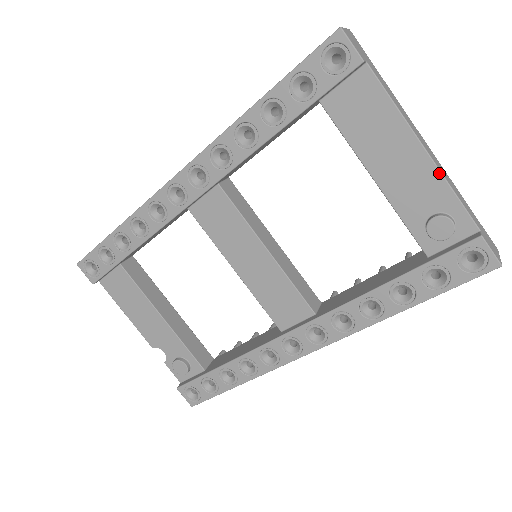
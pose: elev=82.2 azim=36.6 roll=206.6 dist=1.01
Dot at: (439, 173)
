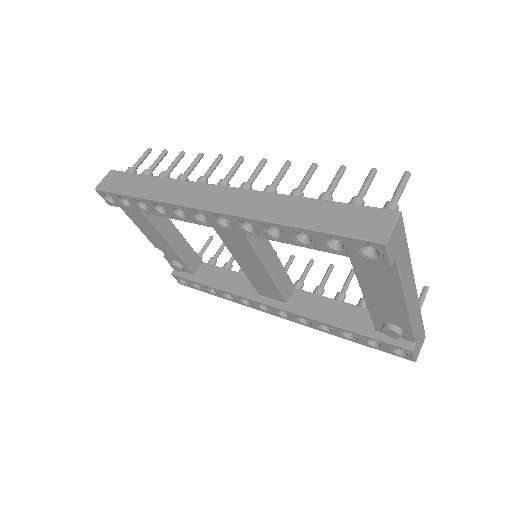
Dot at: (408, 317)
